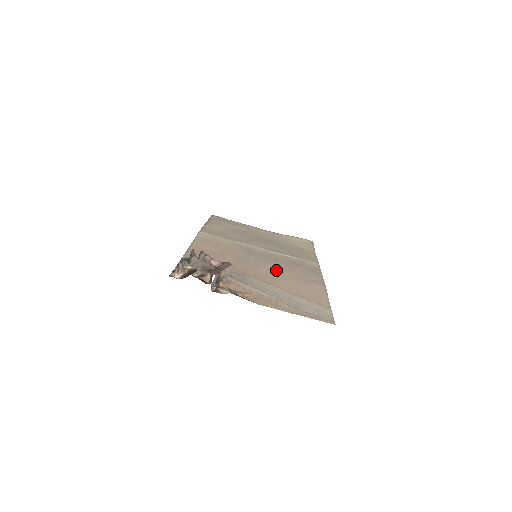
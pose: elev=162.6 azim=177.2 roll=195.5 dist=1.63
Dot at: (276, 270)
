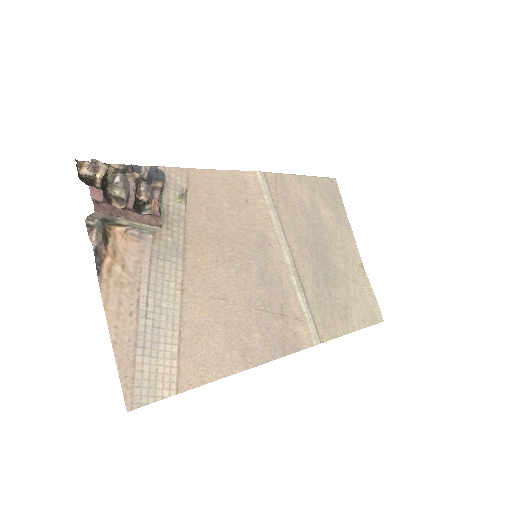
Dot at: (234, 291)
